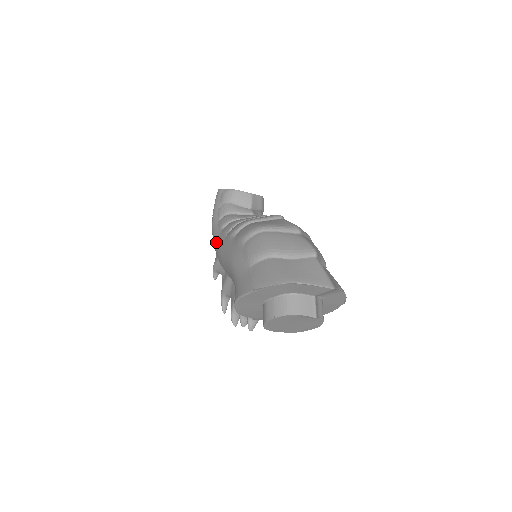
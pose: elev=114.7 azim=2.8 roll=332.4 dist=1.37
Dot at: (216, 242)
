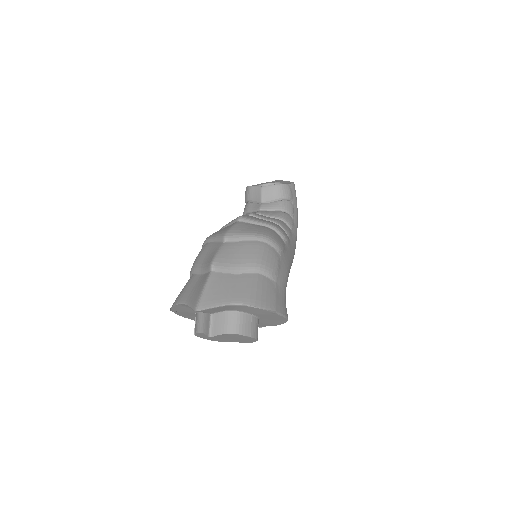
Dot at: occluded
